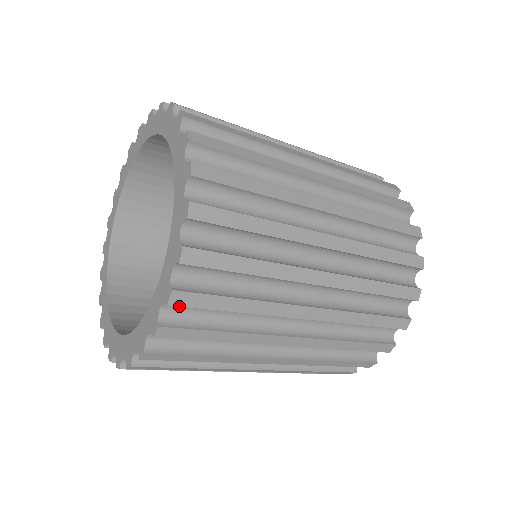
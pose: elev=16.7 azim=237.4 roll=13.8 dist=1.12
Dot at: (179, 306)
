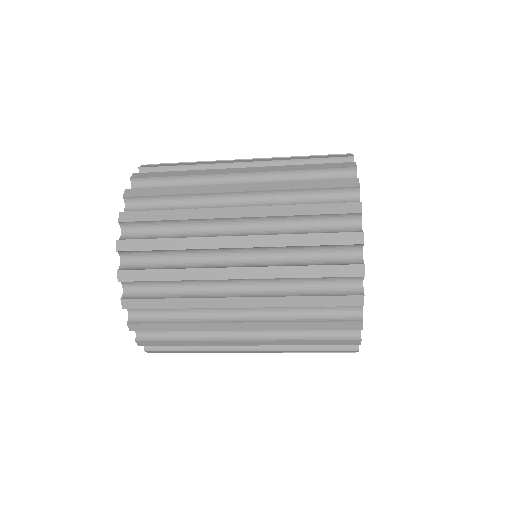
Dot at: occluded
